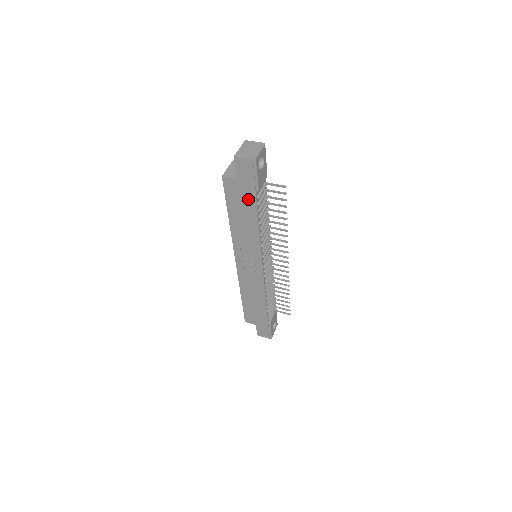
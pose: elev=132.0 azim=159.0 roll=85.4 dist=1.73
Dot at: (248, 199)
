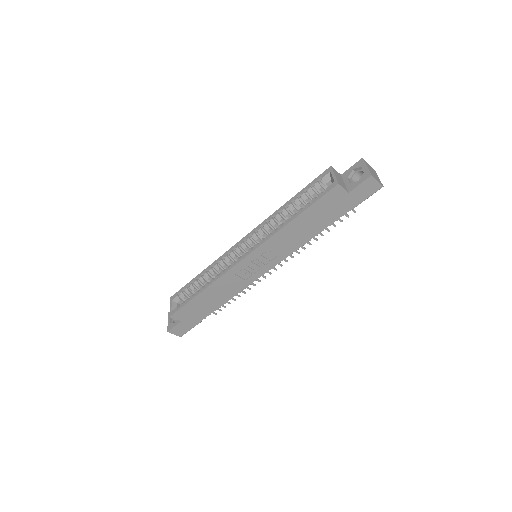
Dot at: (335, 213)
